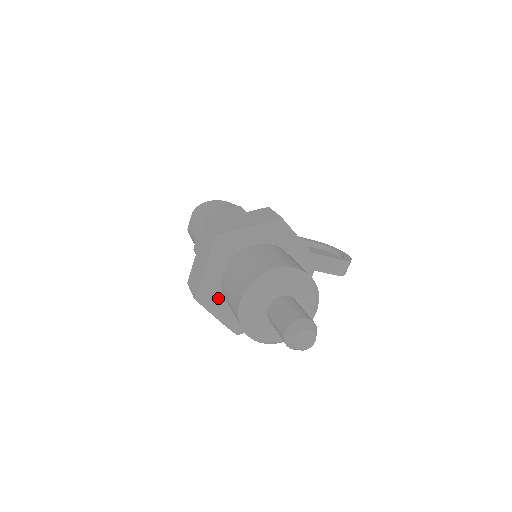
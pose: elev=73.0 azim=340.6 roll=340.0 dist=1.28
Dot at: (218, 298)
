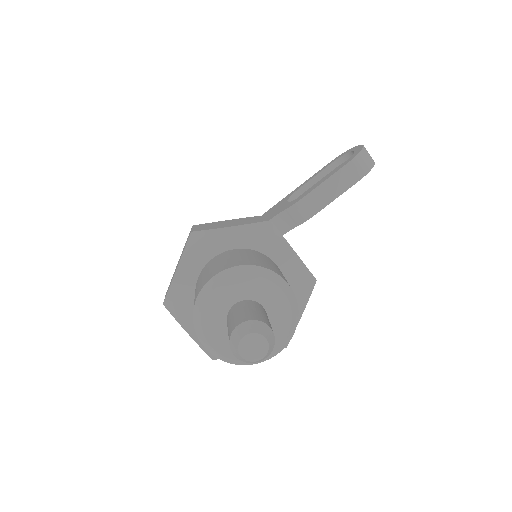
Dot at: occluded
